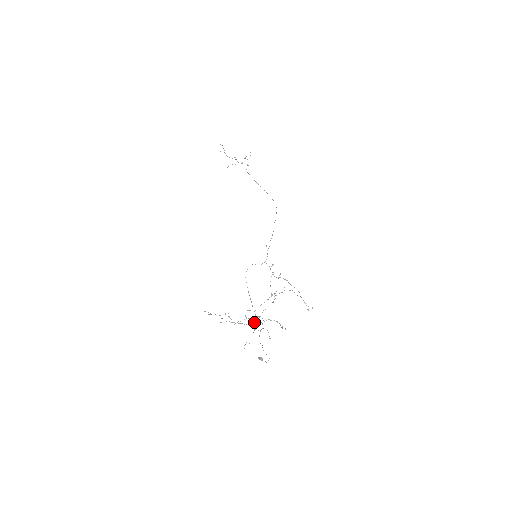
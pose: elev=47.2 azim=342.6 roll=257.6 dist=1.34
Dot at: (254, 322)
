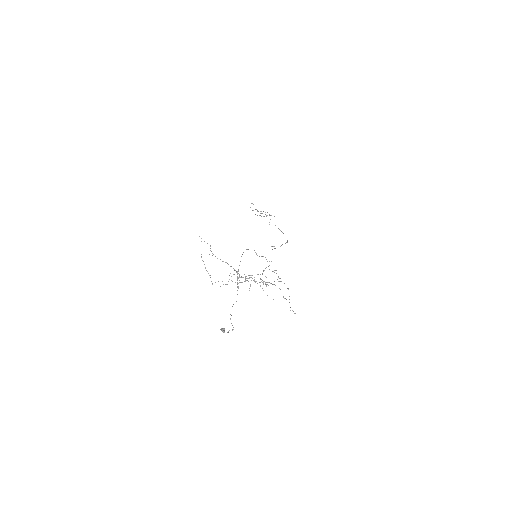
Dot at: (238, 277)
